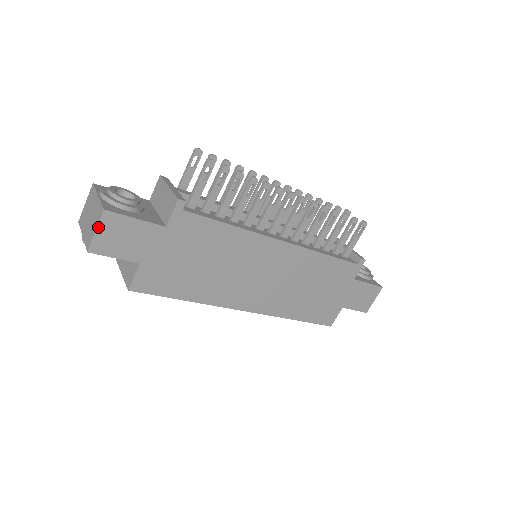
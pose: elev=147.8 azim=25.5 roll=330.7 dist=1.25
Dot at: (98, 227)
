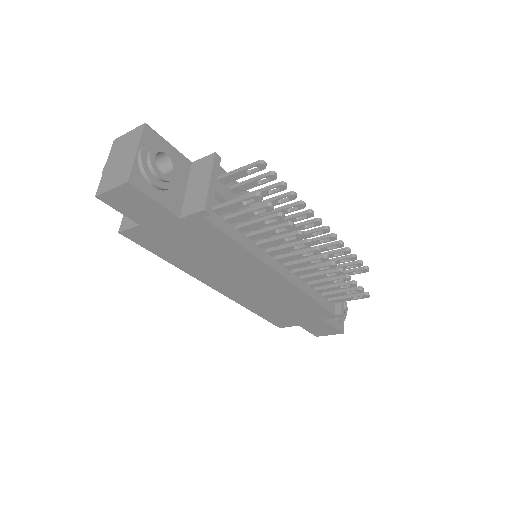
Dot at: (115, 188)
